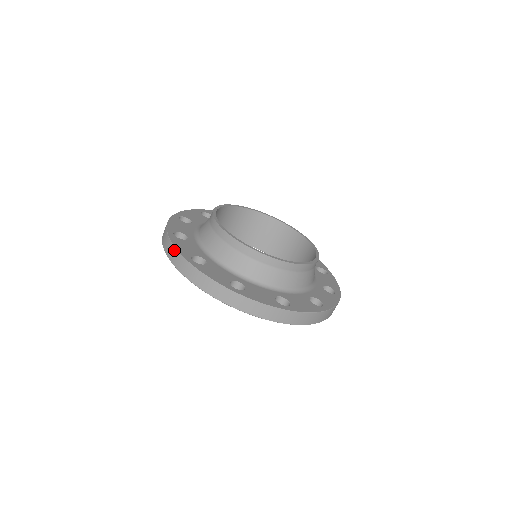
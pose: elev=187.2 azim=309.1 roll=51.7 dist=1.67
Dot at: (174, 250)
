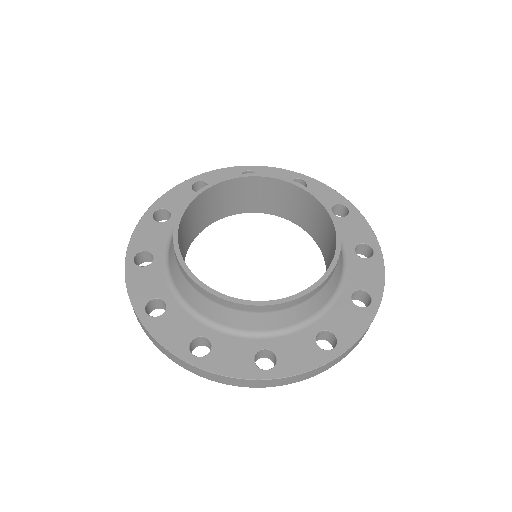
Dot at: occluded
